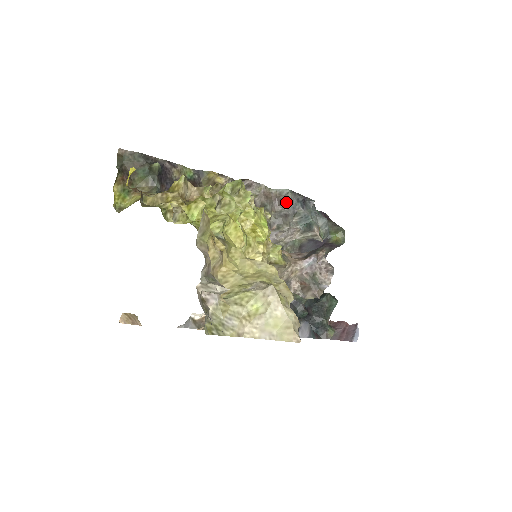
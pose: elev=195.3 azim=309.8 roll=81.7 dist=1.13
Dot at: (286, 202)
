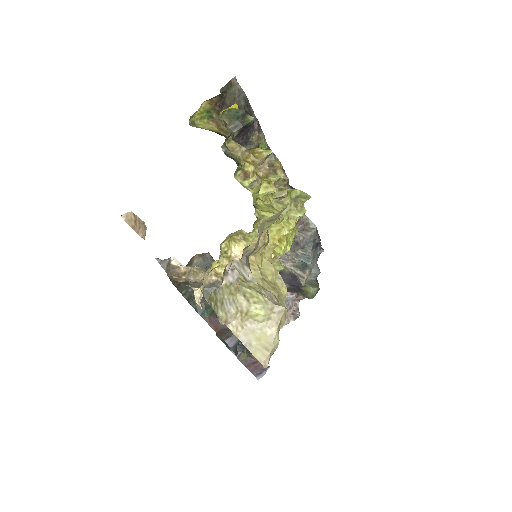
Dot at: (306, 234)
